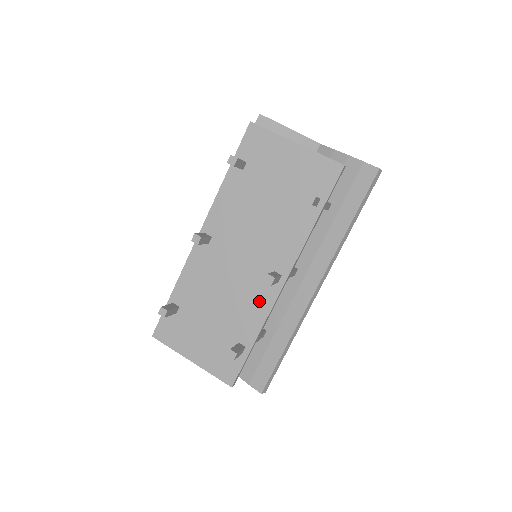
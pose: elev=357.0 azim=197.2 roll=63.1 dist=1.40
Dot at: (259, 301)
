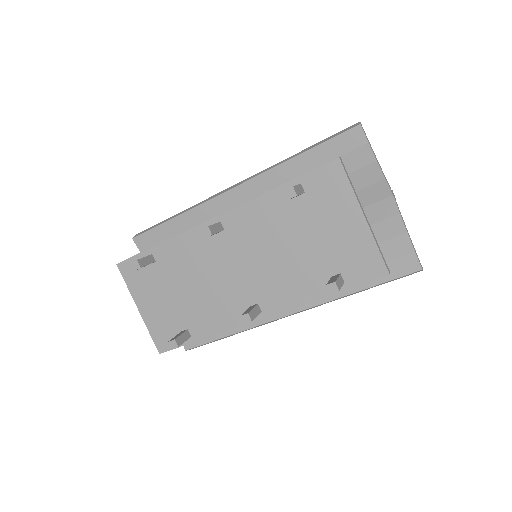
Dot at: (227, 314)
